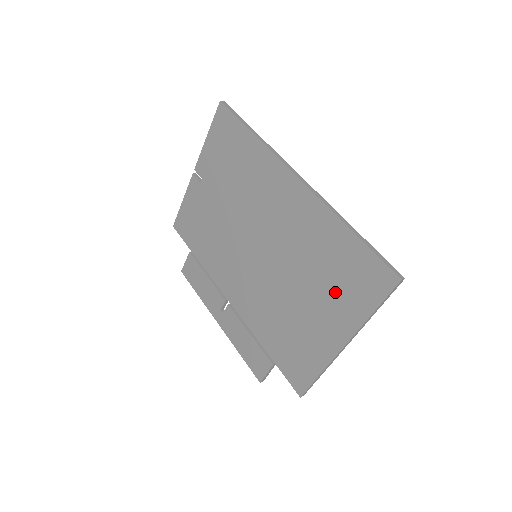
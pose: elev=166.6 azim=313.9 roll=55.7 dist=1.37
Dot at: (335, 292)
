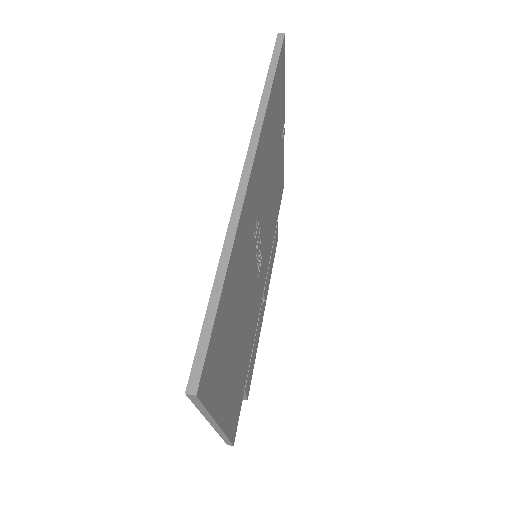
Dot at: occluded
